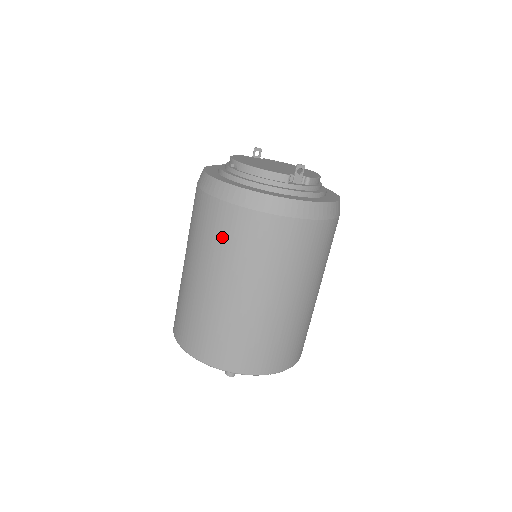
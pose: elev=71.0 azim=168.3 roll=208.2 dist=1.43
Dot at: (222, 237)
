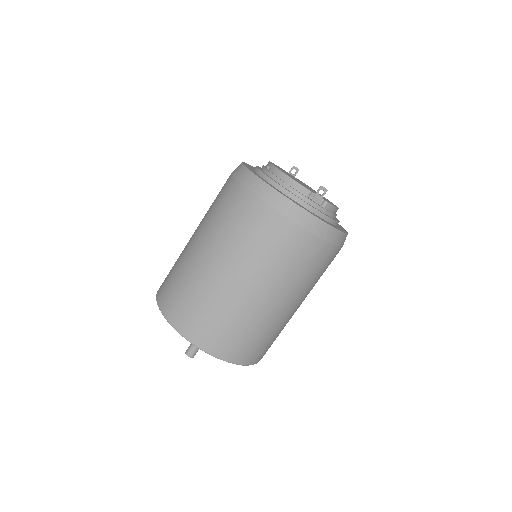
Dot at: (233, 218)
